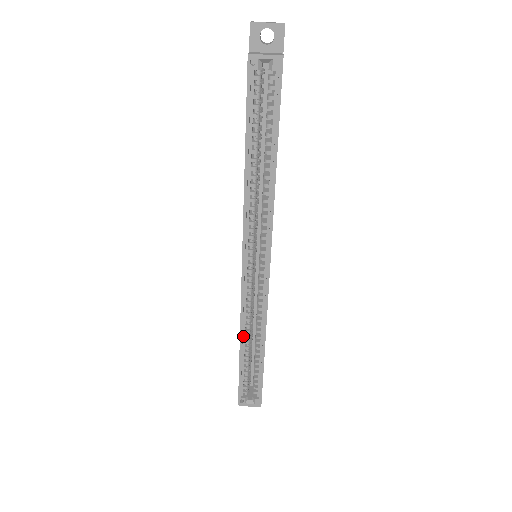
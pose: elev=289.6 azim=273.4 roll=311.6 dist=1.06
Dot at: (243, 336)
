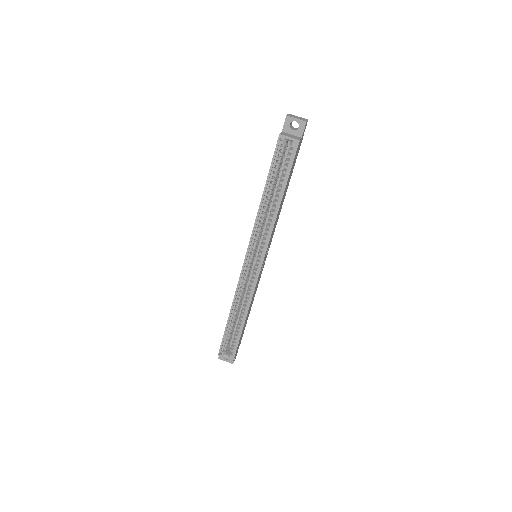
Dot at: (233, 307)
